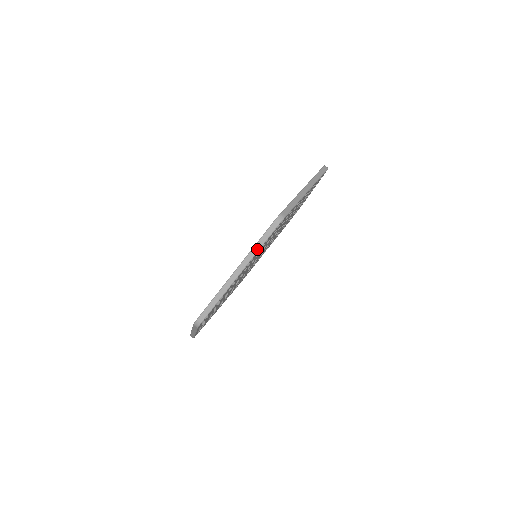
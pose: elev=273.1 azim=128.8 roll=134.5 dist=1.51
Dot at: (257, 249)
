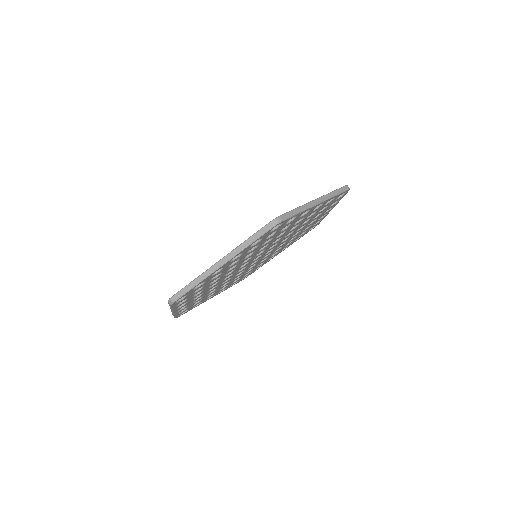
Dot at: (334, 194)
